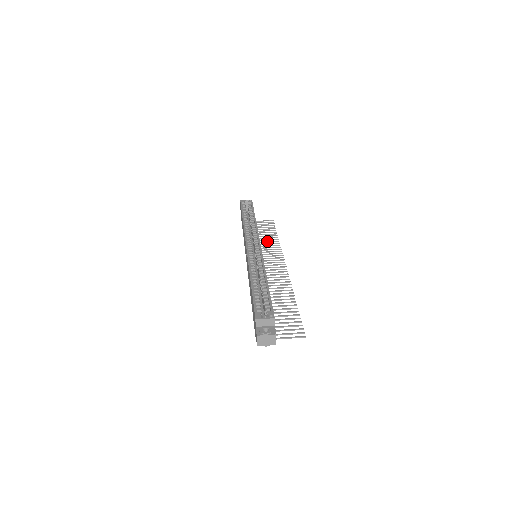
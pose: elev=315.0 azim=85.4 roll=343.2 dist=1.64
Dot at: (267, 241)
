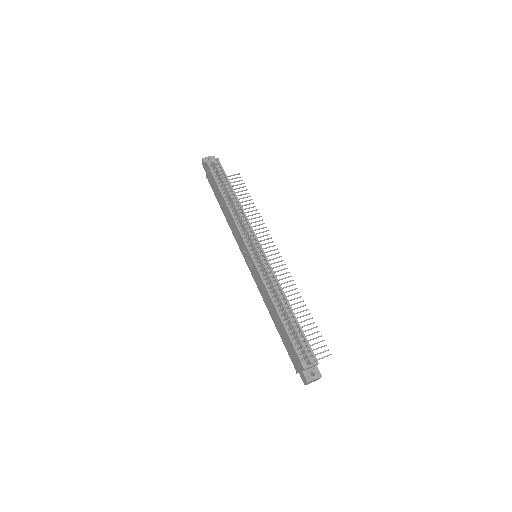
Dot at: (248, 215)
